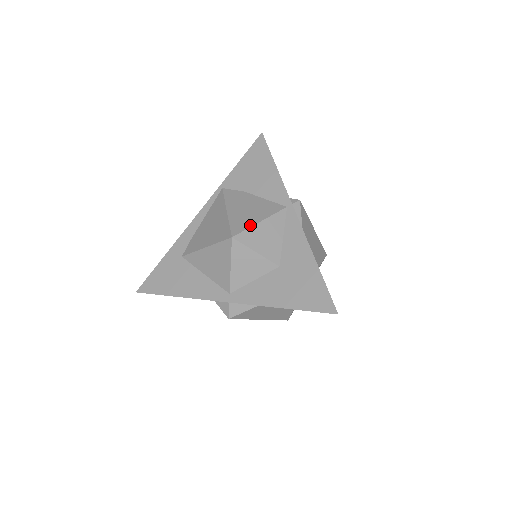
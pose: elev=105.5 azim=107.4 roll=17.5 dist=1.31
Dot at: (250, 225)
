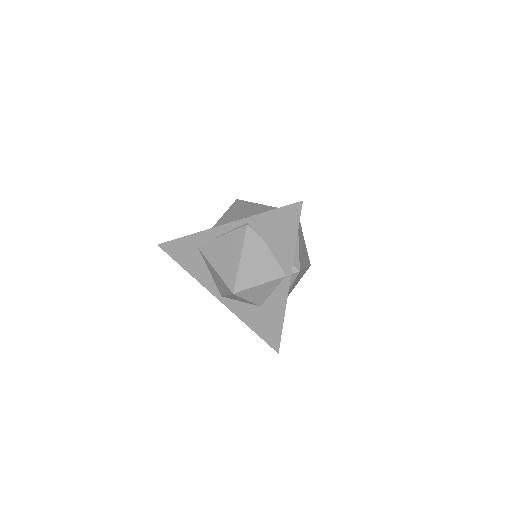
Dot at: (251, 286)
